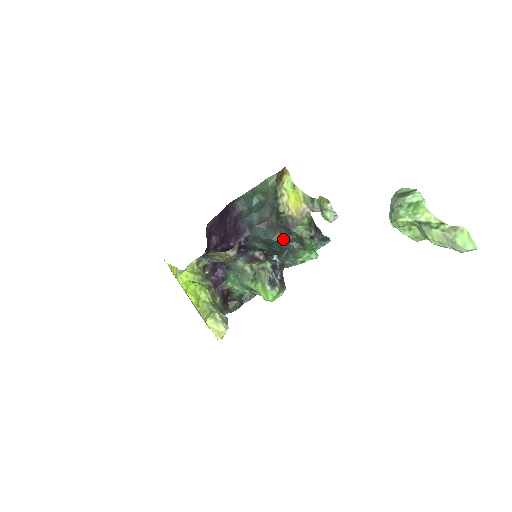
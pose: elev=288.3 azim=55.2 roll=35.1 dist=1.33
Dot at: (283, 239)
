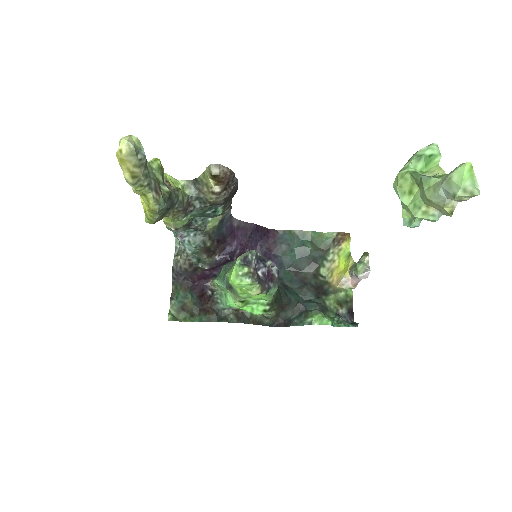
Dot at: (306, 297)
